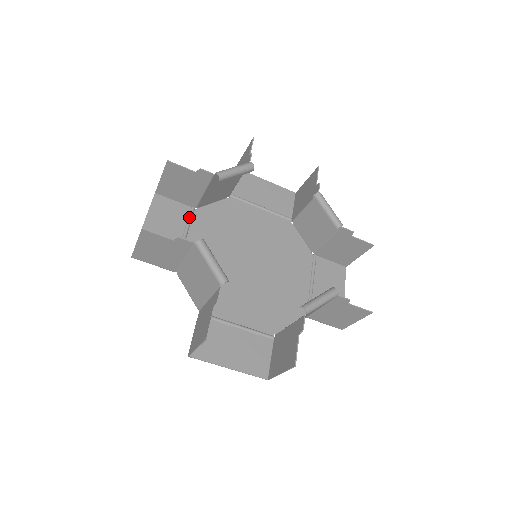
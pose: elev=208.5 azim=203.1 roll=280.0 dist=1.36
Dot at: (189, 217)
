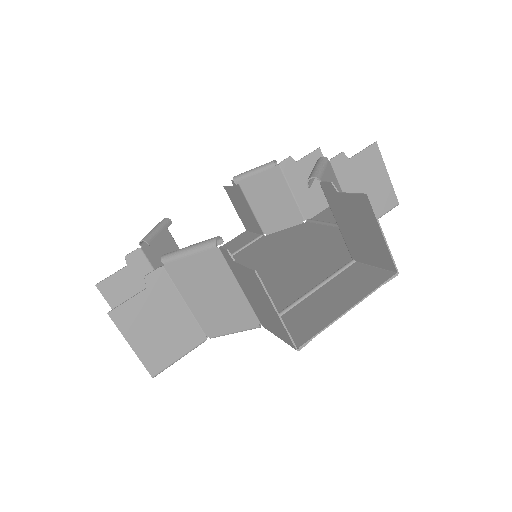
Dot at: (250, 241)
